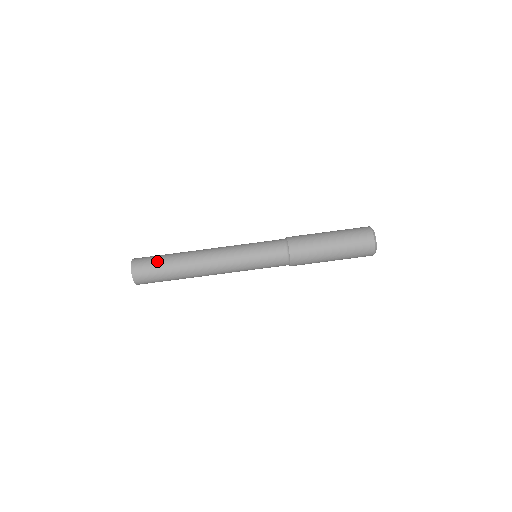
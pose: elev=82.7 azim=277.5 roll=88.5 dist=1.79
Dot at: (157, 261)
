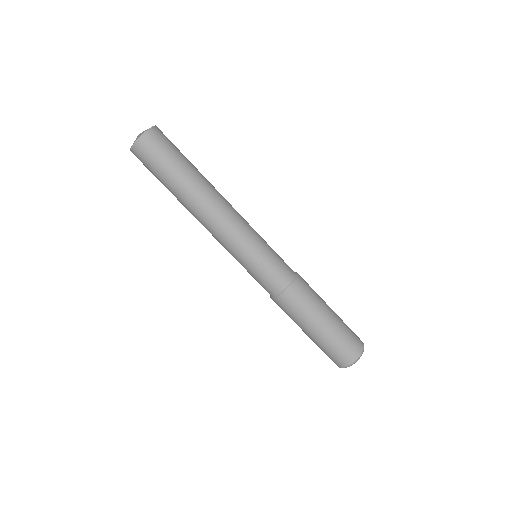
Dot at: (176, 155)
